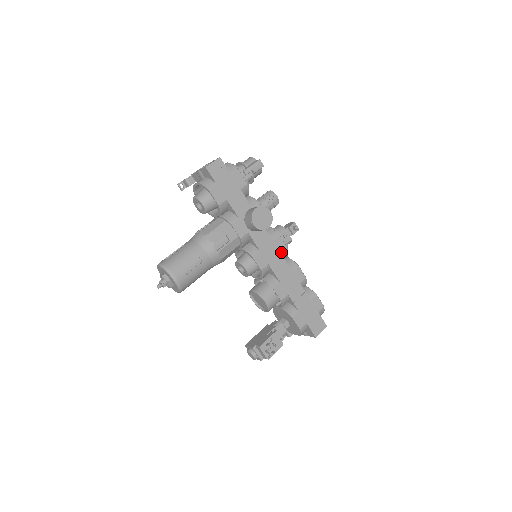
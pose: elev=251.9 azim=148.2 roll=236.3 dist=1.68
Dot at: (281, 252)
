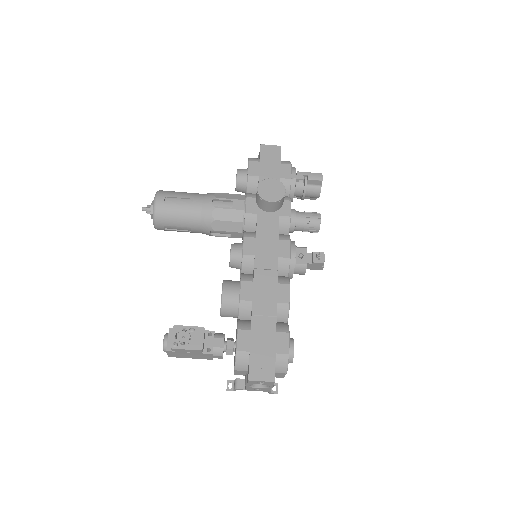
Dot at: (279, 256)
